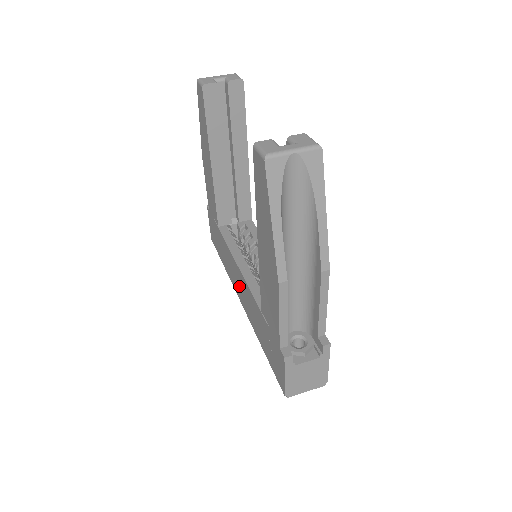
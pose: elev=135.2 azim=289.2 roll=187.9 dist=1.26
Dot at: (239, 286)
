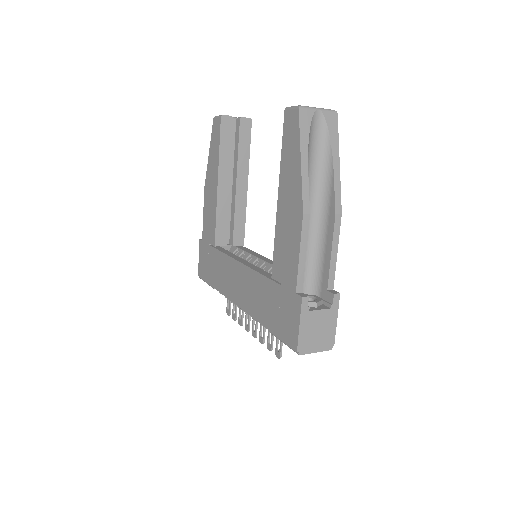
Dot at: (238, 286)
